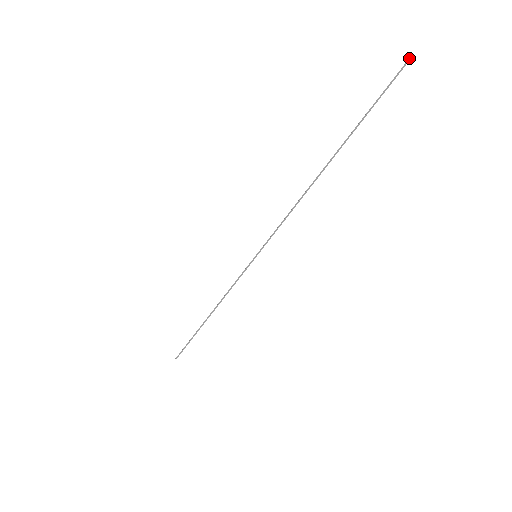
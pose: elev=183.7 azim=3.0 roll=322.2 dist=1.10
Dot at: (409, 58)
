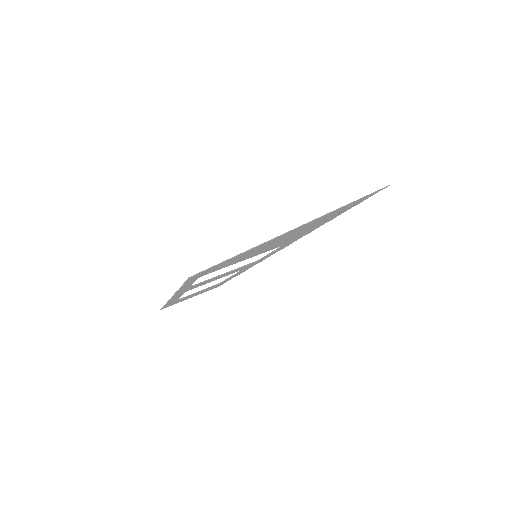
Dot at: (389, 185)
